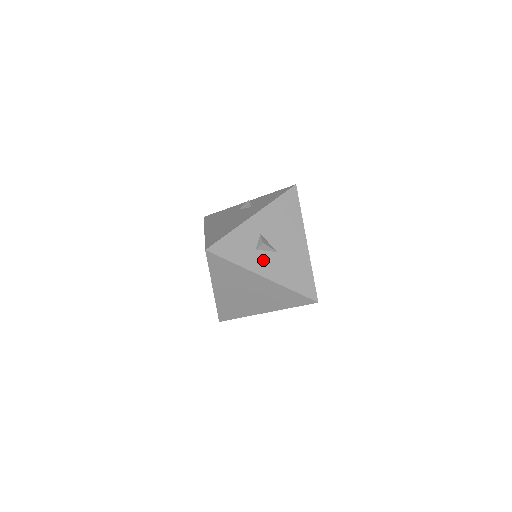
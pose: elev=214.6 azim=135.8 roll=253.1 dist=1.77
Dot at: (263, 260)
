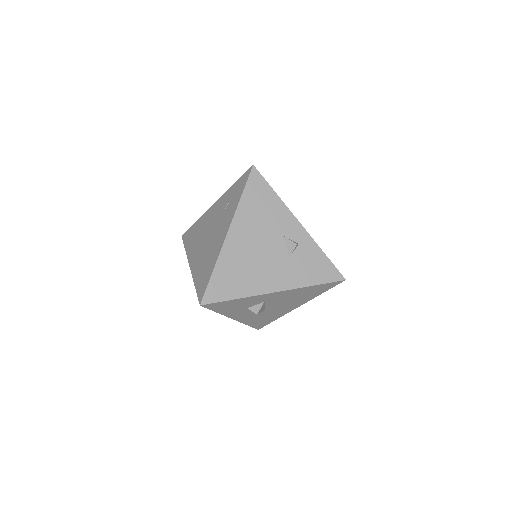
Dot at: (245, 313)
